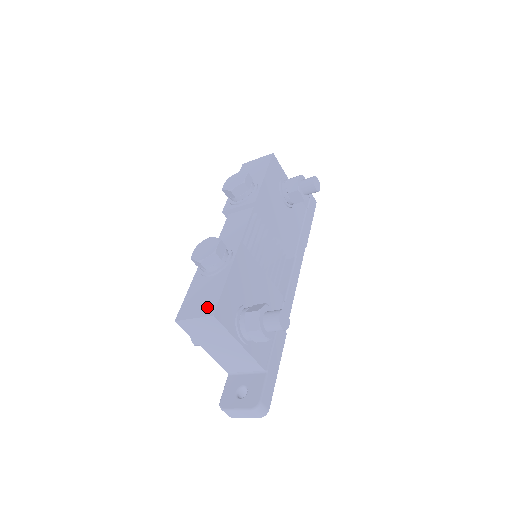
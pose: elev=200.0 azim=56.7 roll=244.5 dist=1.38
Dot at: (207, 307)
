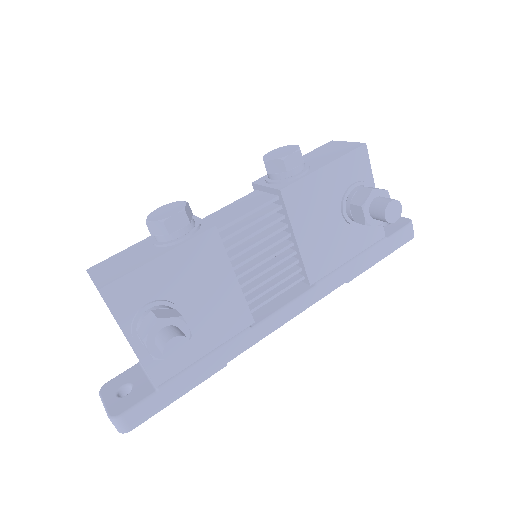
Dot at: (109, 276)
